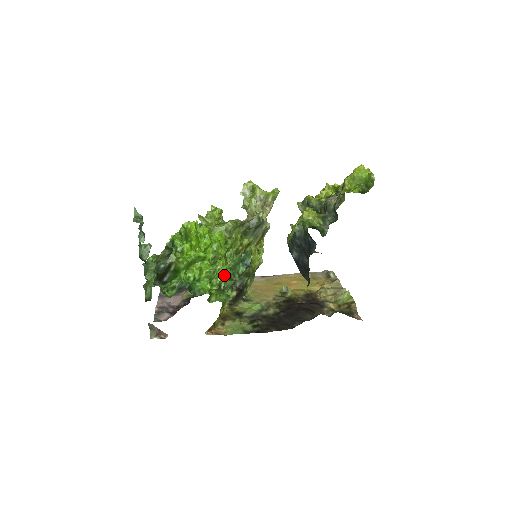
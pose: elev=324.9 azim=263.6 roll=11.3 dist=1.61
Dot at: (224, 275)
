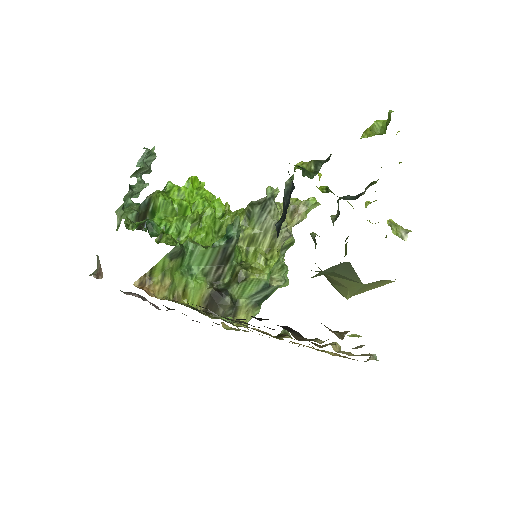
Dot at: occluded
